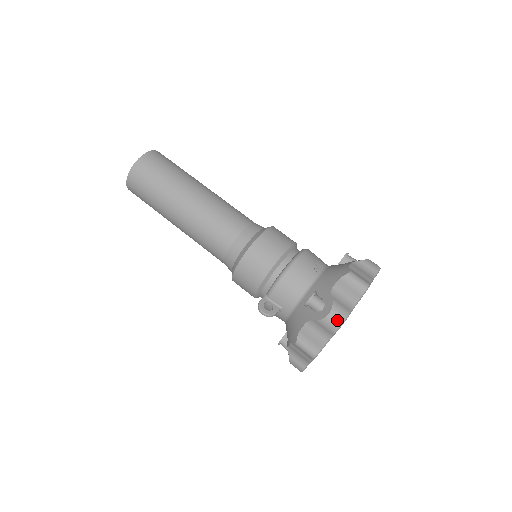
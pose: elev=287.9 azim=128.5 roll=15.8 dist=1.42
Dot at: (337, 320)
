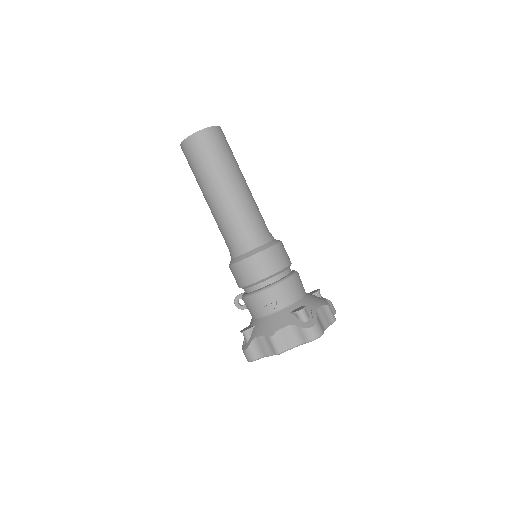
Dot at: (246, 358)
